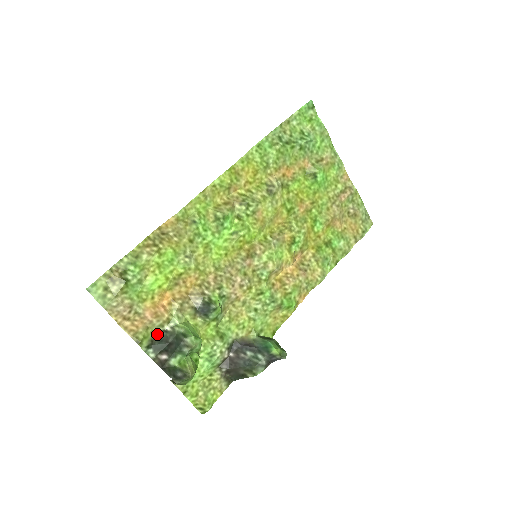
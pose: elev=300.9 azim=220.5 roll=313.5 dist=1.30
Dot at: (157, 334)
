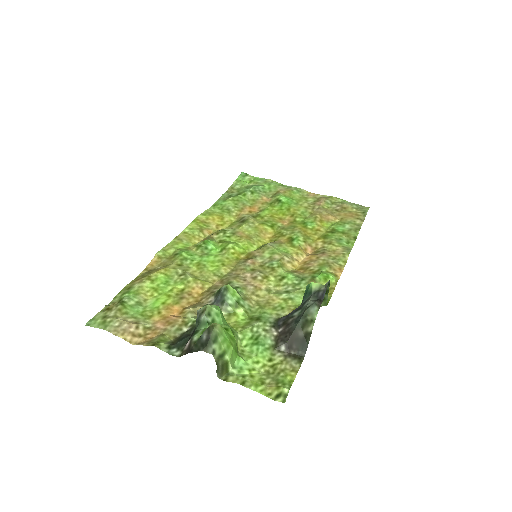
Dot at: (177, 338)
